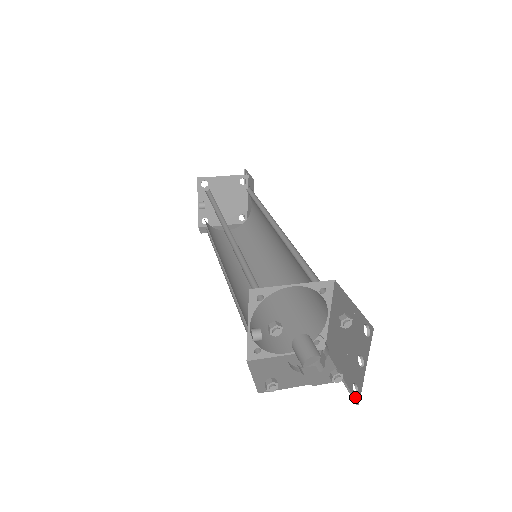
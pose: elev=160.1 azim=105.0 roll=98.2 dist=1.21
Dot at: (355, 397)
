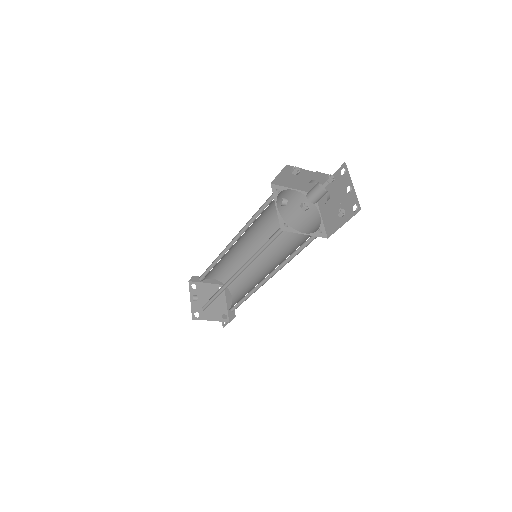
Dot at: (357, 212)
